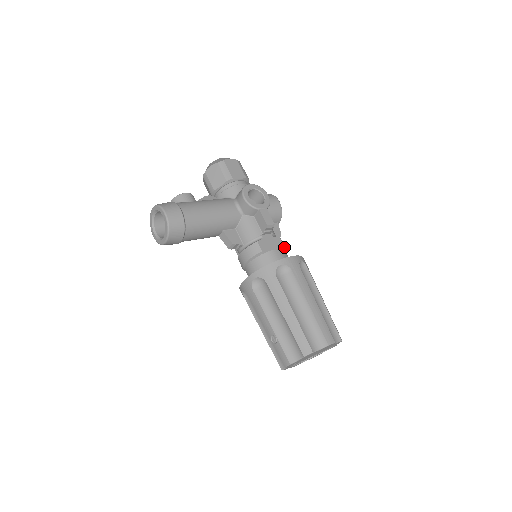
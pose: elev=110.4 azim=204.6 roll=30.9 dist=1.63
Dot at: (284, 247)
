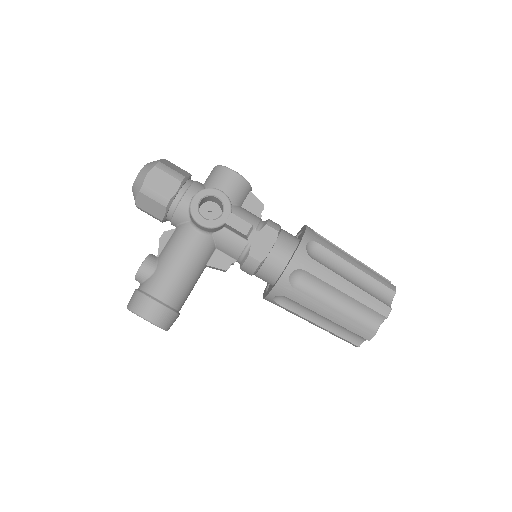
Dot at: (278, 232)
